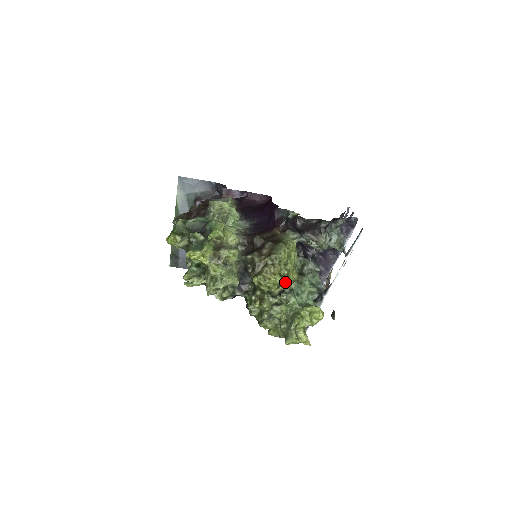
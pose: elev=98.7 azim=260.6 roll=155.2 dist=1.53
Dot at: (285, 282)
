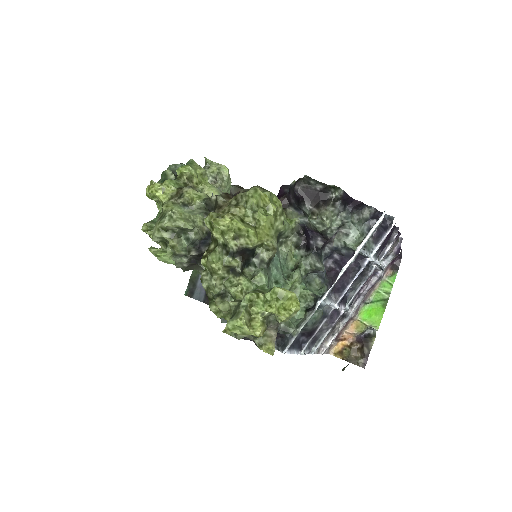
Dot at: (243, 227)
